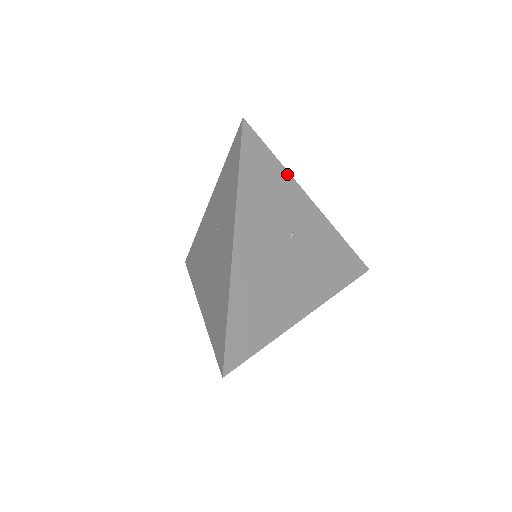
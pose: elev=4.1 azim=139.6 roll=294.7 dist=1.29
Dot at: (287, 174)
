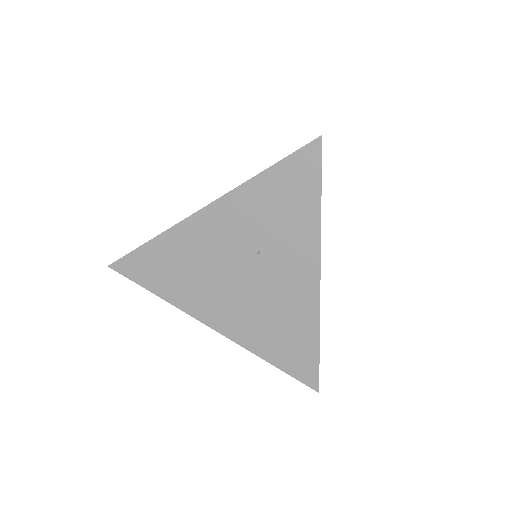
Dot at: occluded
